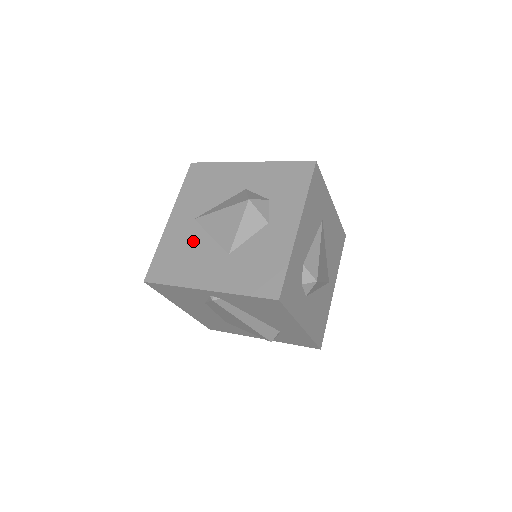
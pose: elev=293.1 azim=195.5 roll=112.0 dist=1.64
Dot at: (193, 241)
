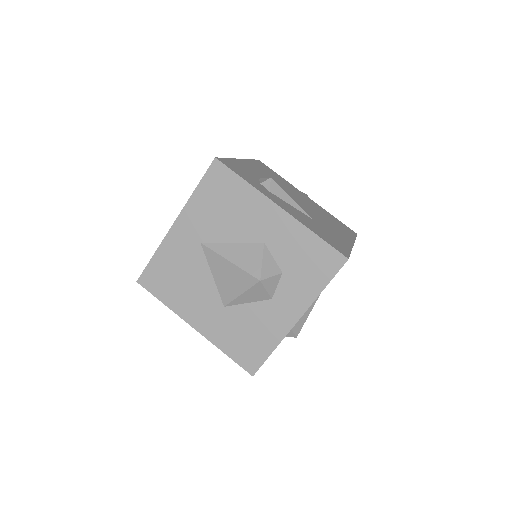
Dot at: (193, 269)
